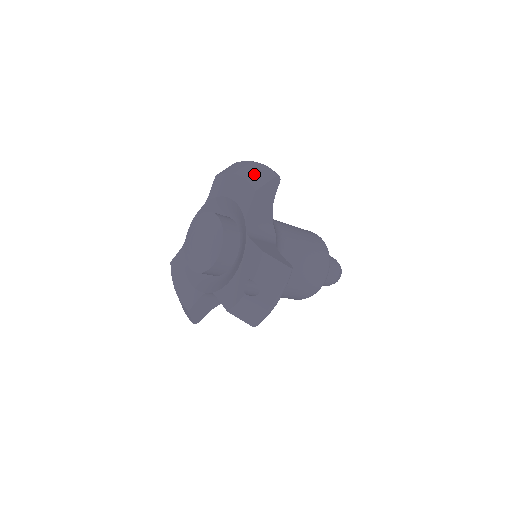
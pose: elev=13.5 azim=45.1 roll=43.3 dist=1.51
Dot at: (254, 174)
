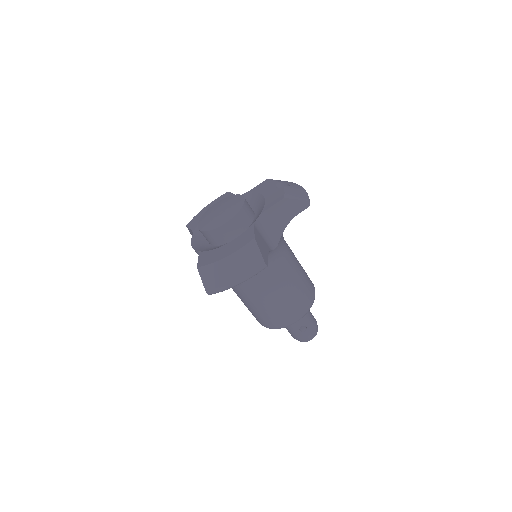
Dot at: occluded
